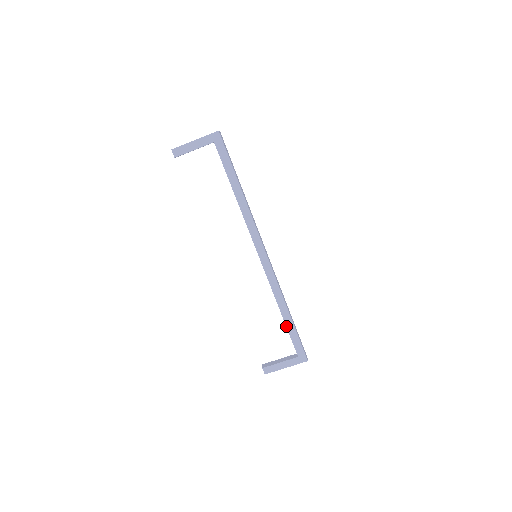
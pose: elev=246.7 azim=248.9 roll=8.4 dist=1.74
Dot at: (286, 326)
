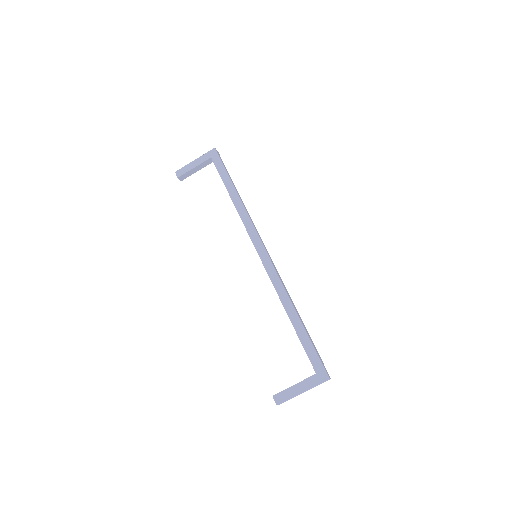
Dot at: (296, 332)
